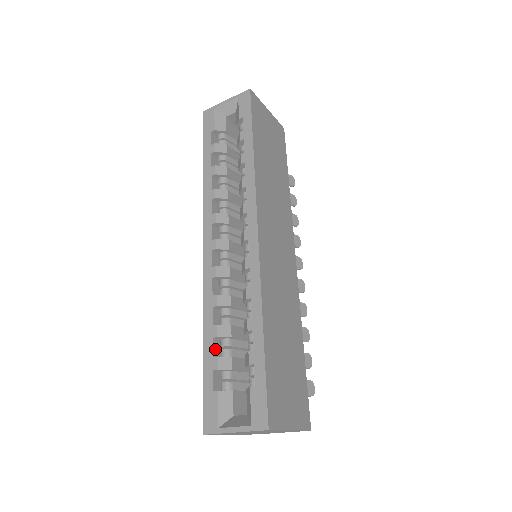
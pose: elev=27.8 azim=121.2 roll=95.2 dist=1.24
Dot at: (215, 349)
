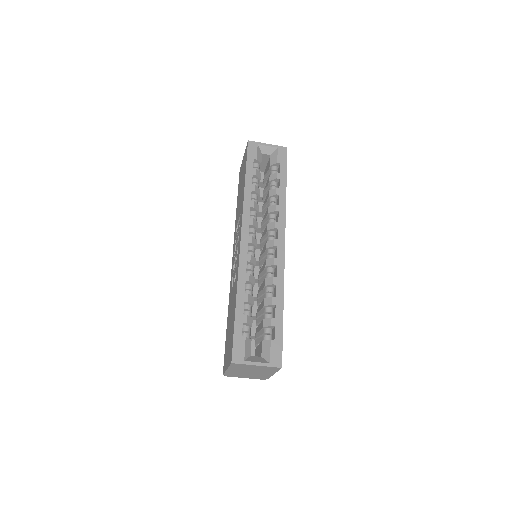
Dot at: (243, 309)
